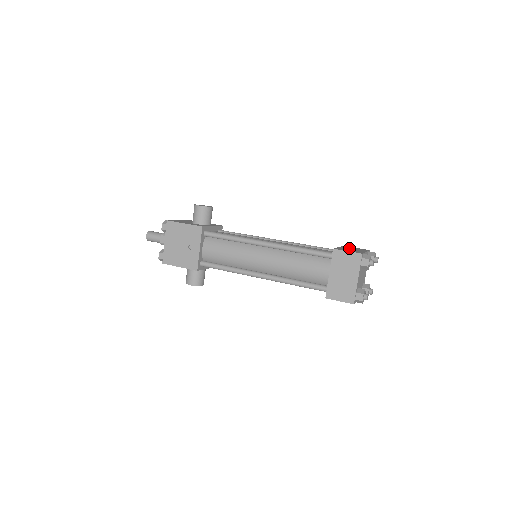
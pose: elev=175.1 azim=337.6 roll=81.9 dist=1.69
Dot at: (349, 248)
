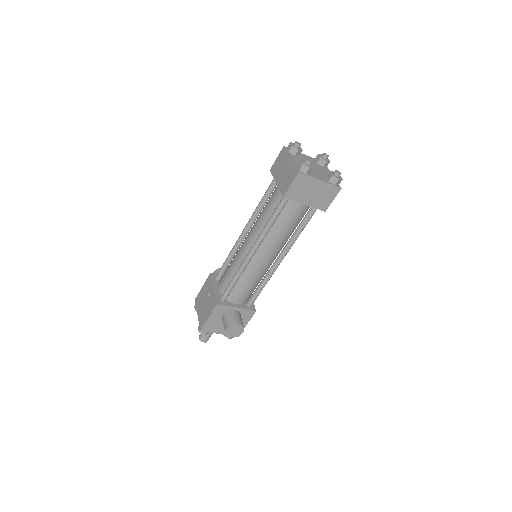
Dot at: occluded
